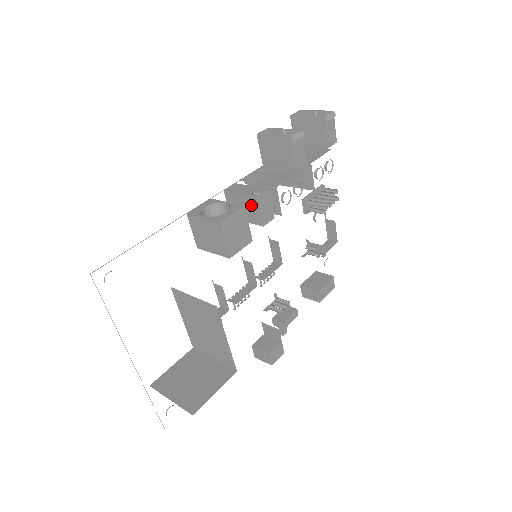
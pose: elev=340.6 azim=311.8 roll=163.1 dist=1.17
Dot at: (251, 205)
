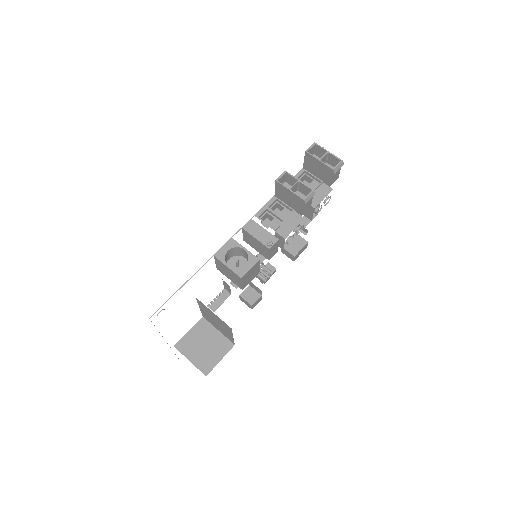
Dot at: (263, 248)
